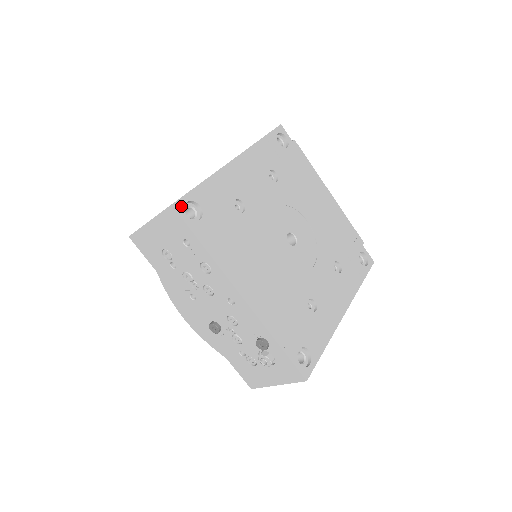
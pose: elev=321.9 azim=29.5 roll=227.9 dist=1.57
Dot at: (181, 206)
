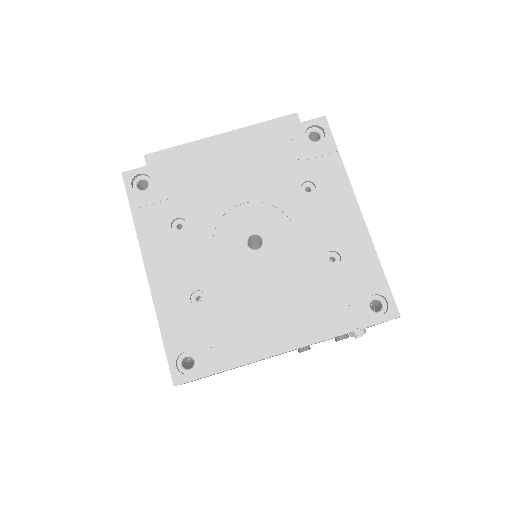
Dot at: (178, 376)
